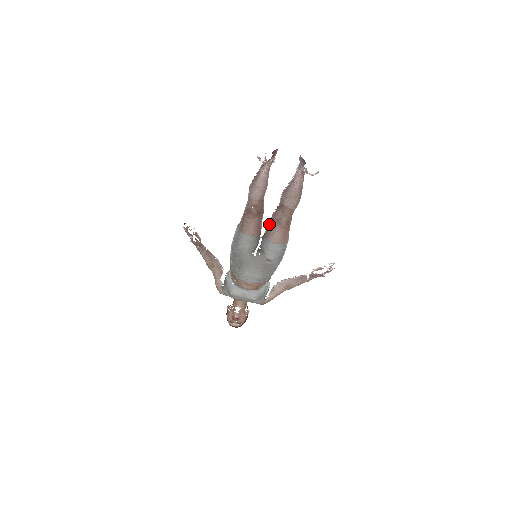
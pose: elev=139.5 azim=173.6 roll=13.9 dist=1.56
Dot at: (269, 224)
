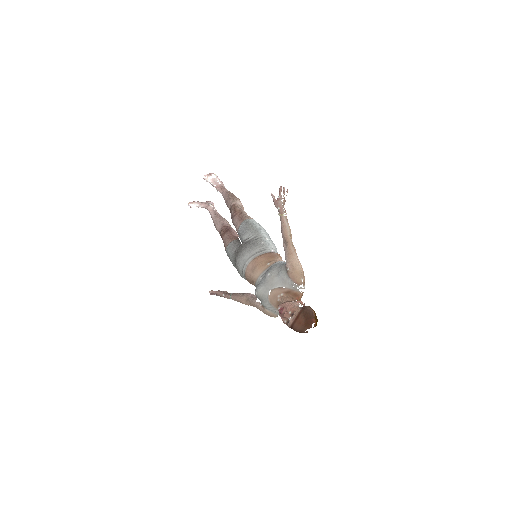
Dot at: occluded
